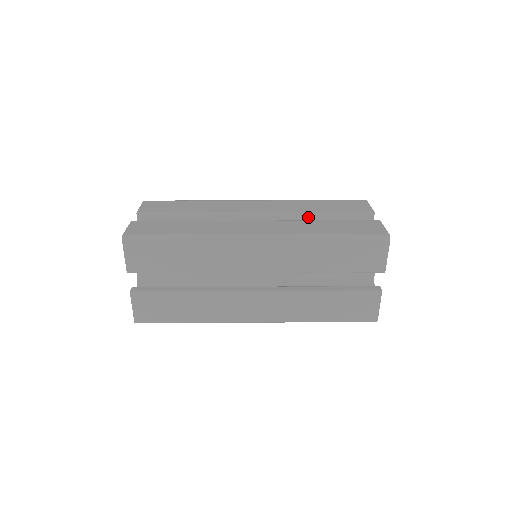
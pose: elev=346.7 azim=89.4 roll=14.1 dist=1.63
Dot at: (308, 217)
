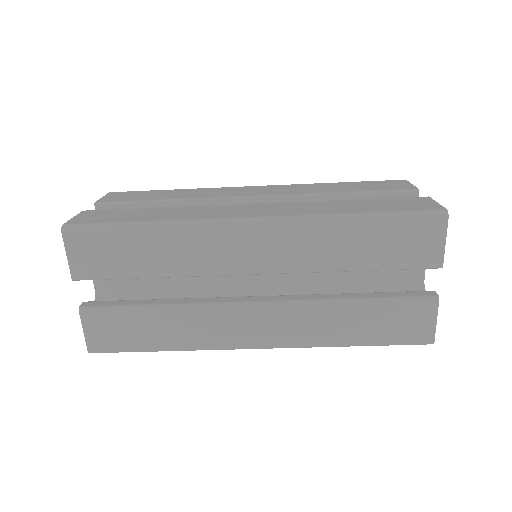
Dot at: (326, 200)
